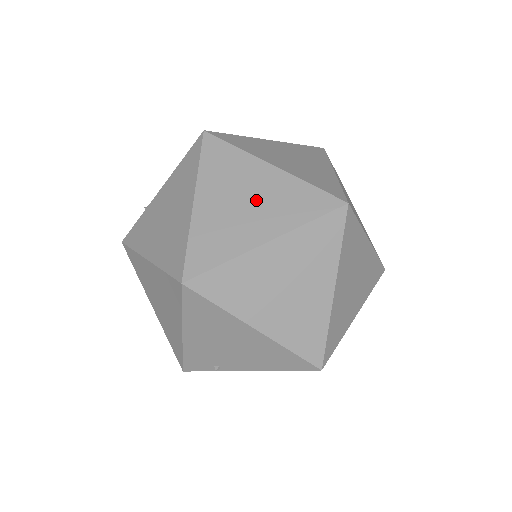
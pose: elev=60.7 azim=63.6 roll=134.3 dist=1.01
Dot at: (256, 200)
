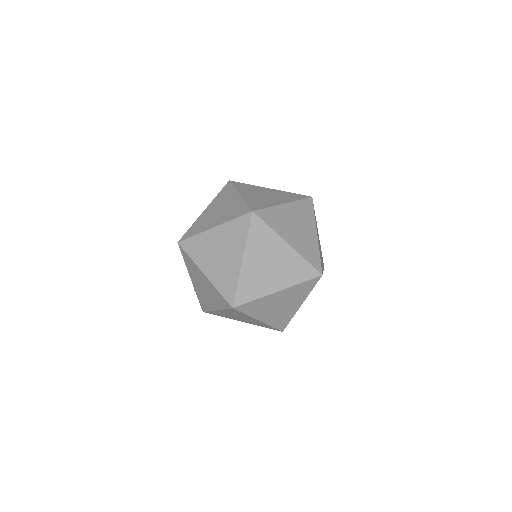
Dot at: (222, 248)
